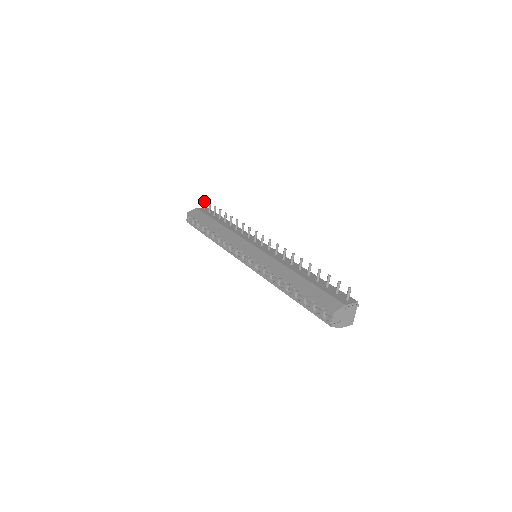
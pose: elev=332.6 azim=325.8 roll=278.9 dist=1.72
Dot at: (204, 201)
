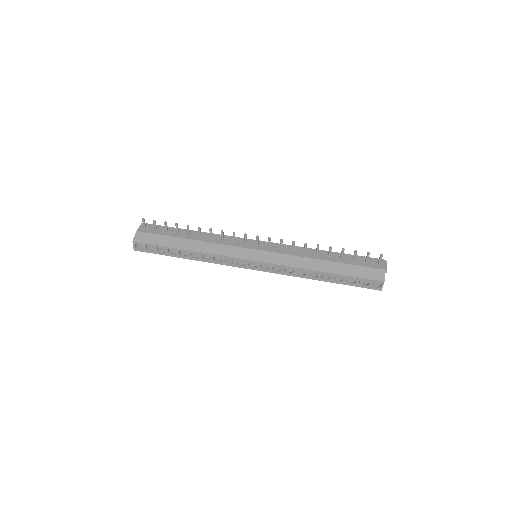
Dot at: (143, 220)
